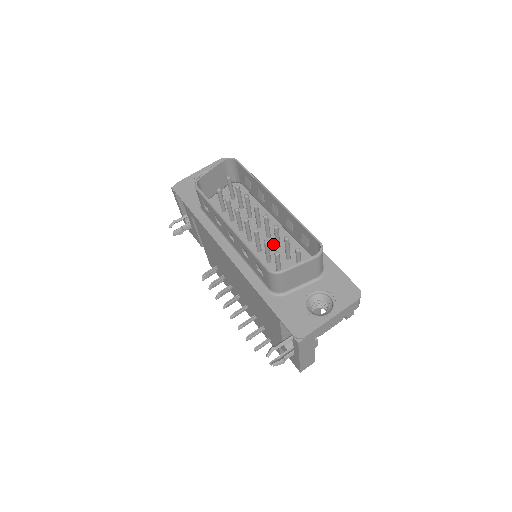
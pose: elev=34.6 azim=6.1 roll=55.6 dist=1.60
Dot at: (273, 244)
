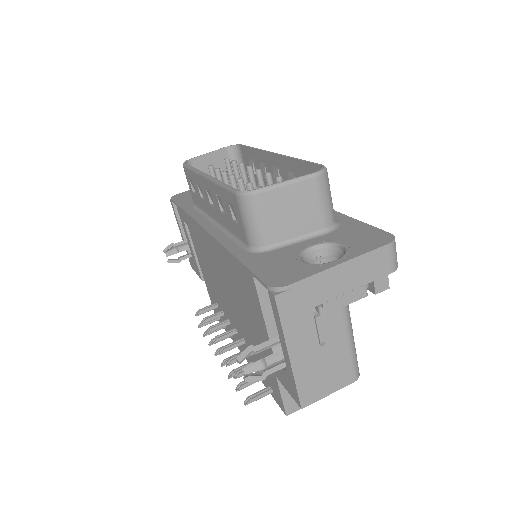
Dot at: occluded
